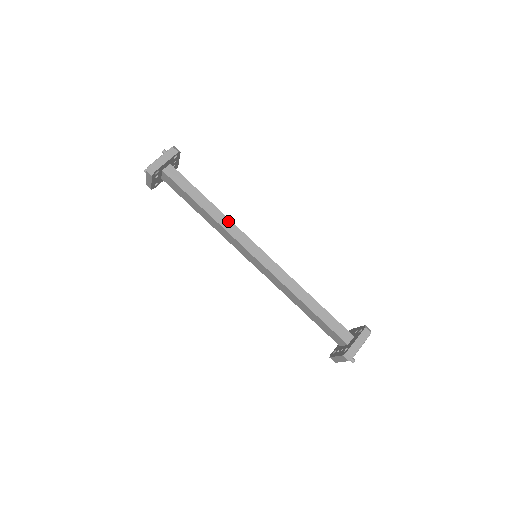
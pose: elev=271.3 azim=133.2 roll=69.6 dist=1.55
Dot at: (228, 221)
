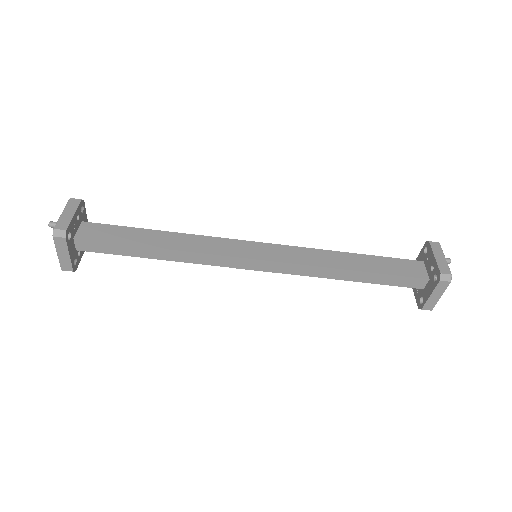
Dot at: (194, 255)
